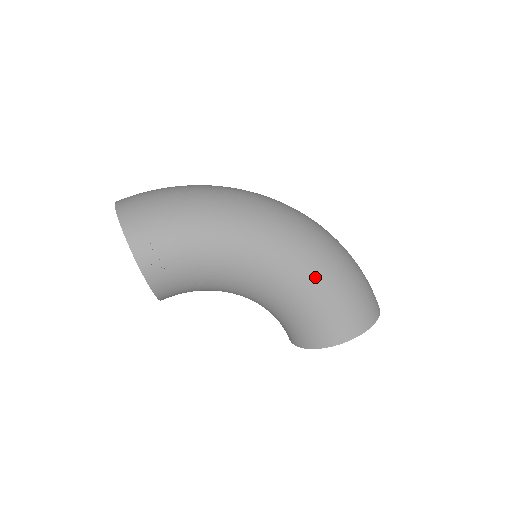
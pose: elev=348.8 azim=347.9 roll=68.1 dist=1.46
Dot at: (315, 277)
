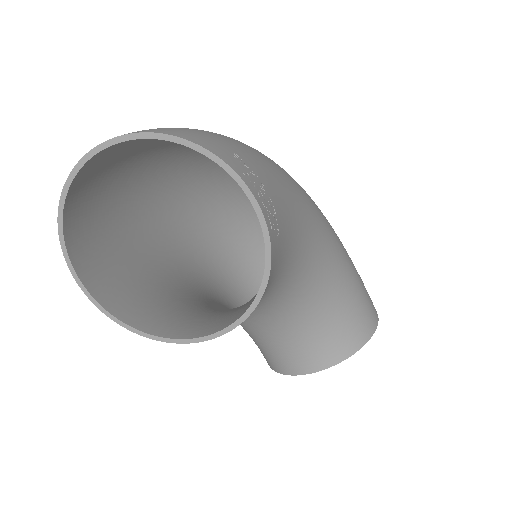
Dot at: (342, 245)
